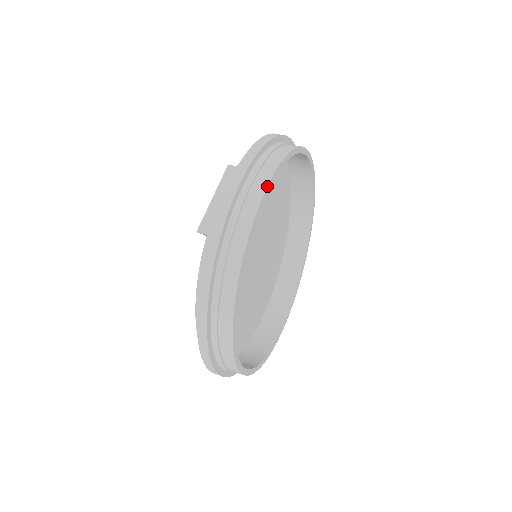
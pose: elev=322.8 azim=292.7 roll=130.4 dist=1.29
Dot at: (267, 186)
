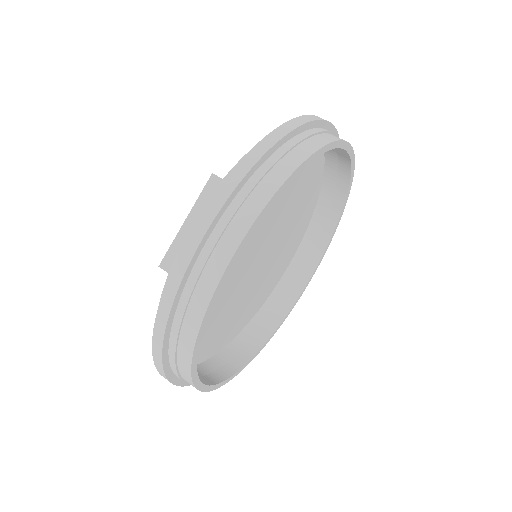
Dot at: (245, 235)
